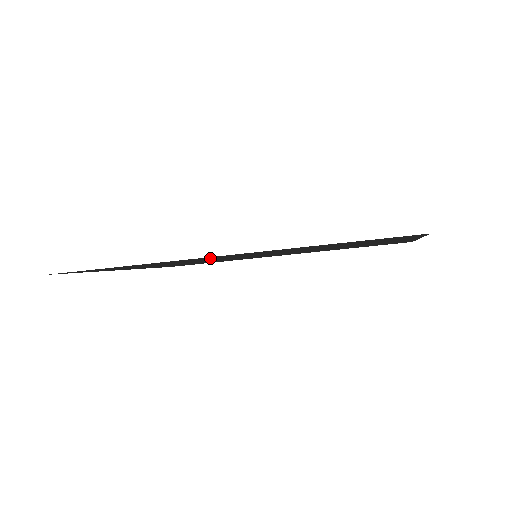
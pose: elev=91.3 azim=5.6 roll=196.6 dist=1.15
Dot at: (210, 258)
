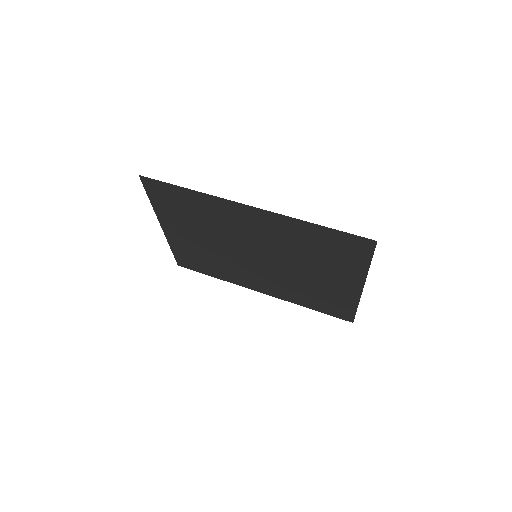
Dot at: (240, 219)
